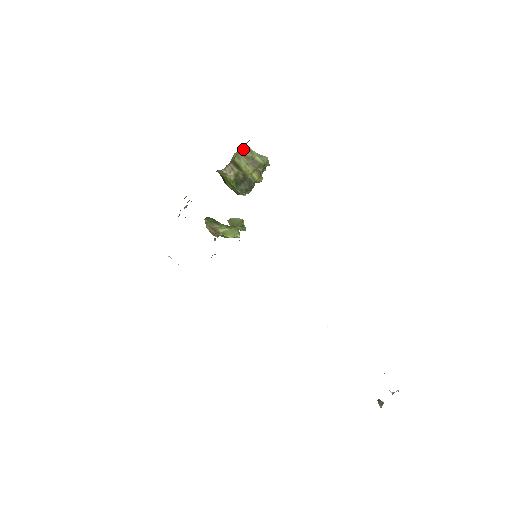
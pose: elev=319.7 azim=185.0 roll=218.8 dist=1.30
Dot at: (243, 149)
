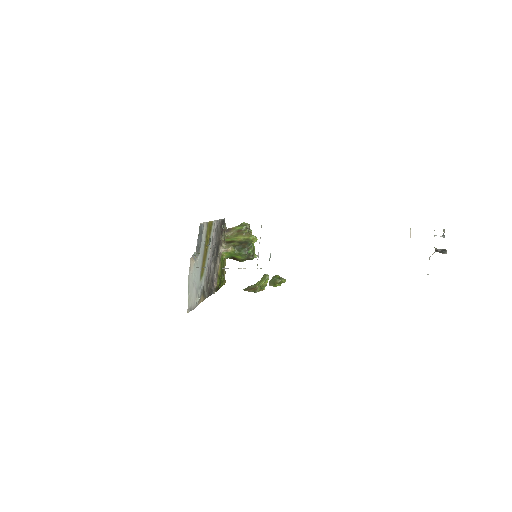
Dot at: (227, 232)
